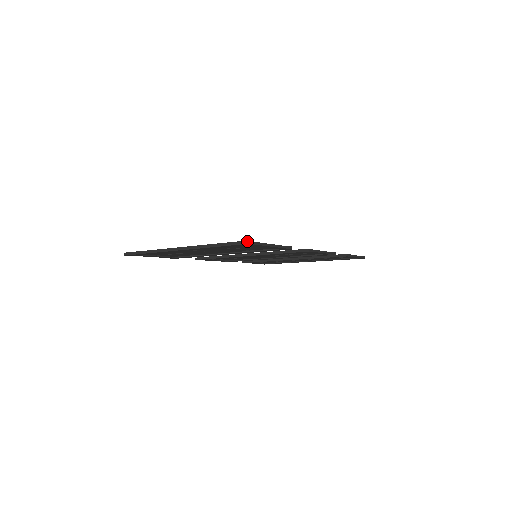
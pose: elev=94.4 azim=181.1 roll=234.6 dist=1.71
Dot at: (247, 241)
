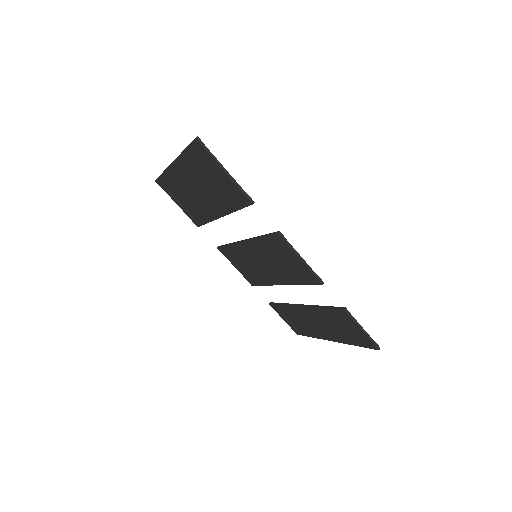
Dot at: (197, 137)
